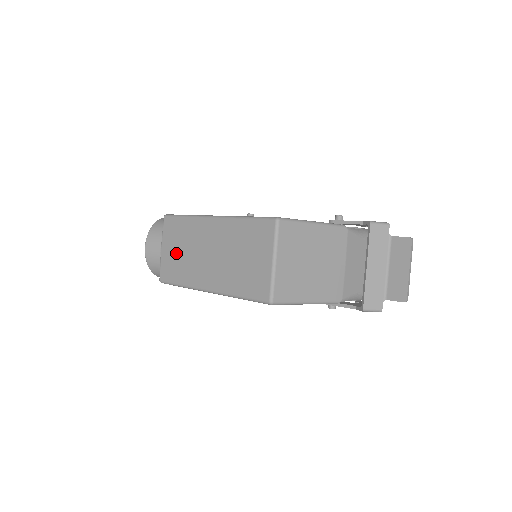
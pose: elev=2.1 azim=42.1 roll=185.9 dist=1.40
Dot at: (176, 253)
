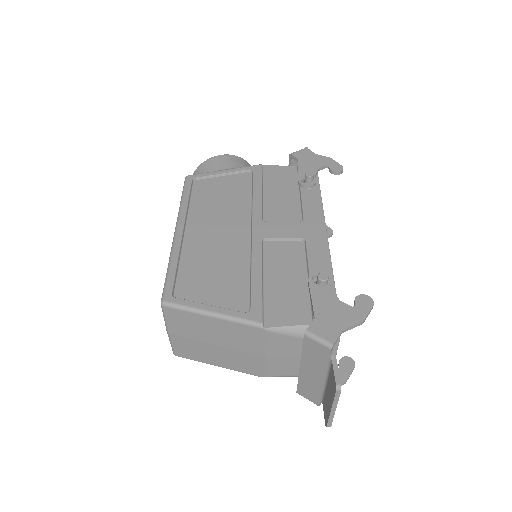
Dot at: occluded
